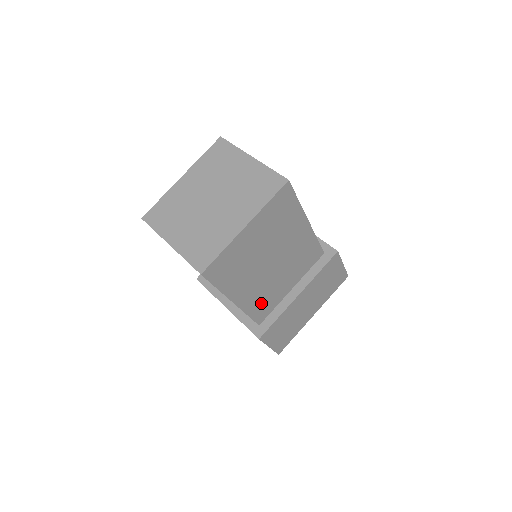
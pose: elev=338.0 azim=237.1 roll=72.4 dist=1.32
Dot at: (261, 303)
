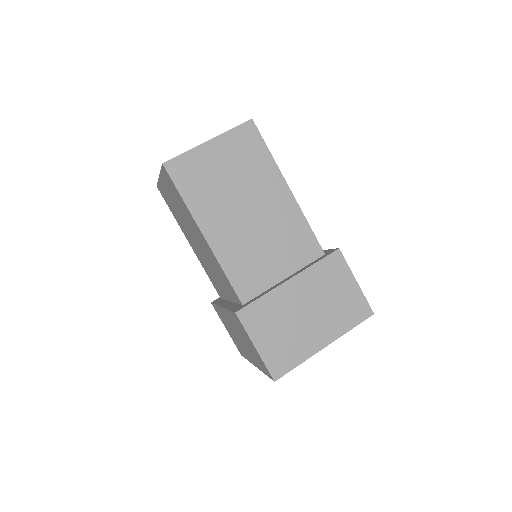
Dot at: occluded
